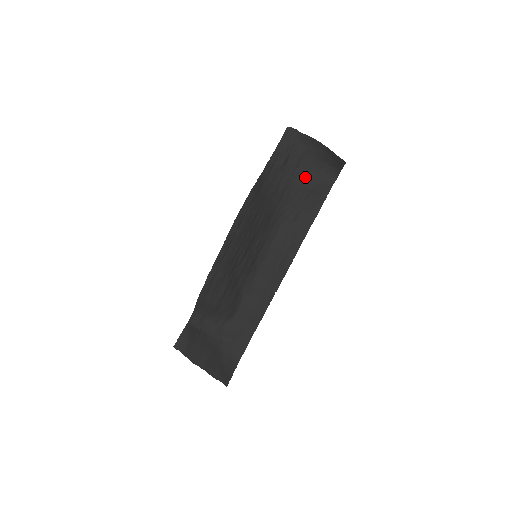
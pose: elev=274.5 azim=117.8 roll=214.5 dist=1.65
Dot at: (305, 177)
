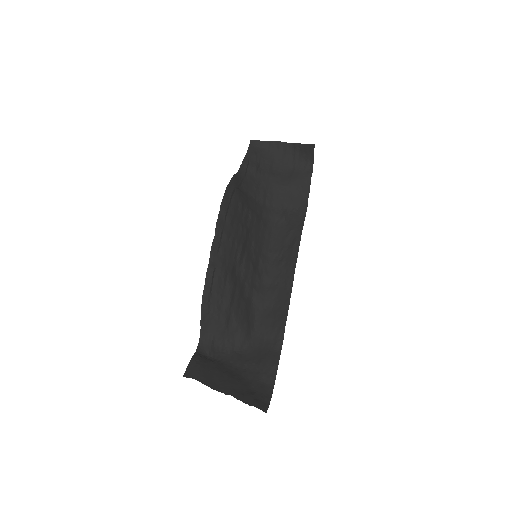
Dot at: (282, 178)
